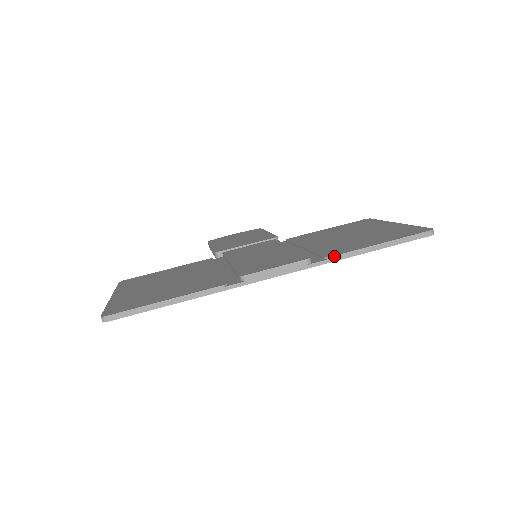
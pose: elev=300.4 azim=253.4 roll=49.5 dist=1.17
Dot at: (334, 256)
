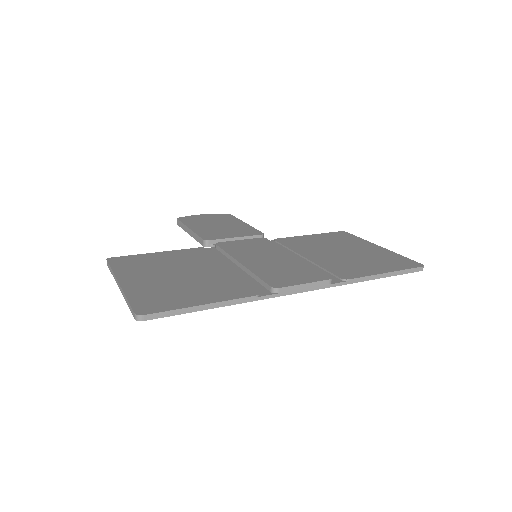
Dot at: (351, 279)
